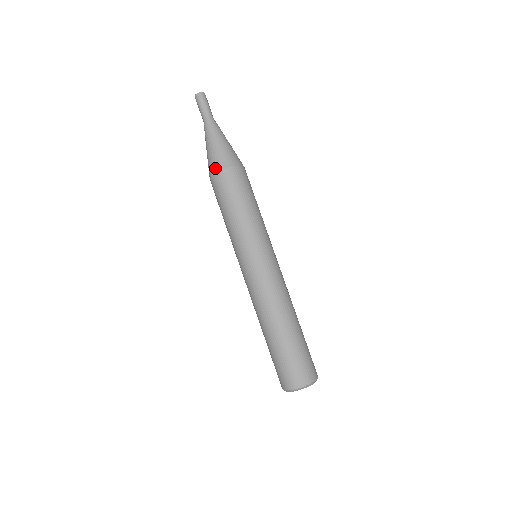
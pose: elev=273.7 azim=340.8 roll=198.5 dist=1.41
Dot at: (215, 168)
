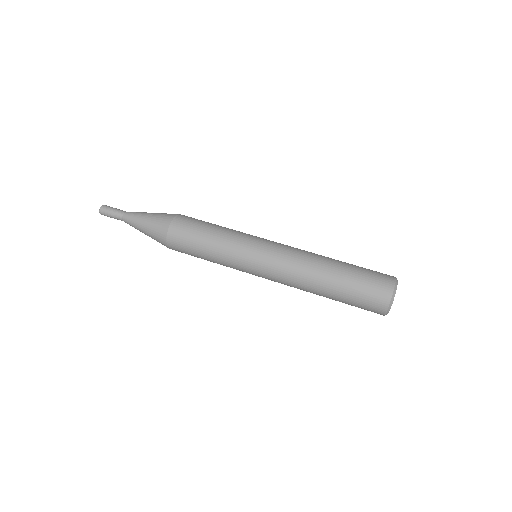
Dot at: (165, 226)
